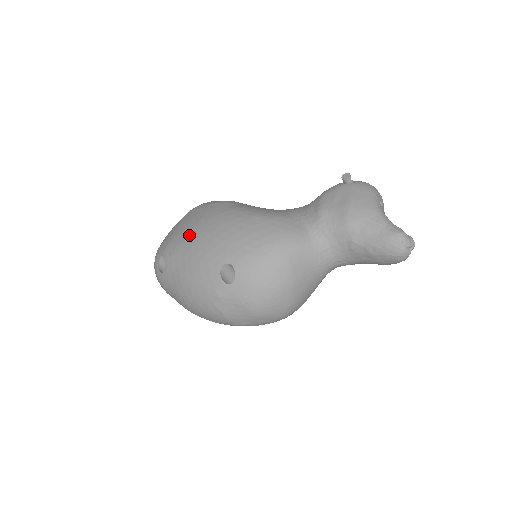
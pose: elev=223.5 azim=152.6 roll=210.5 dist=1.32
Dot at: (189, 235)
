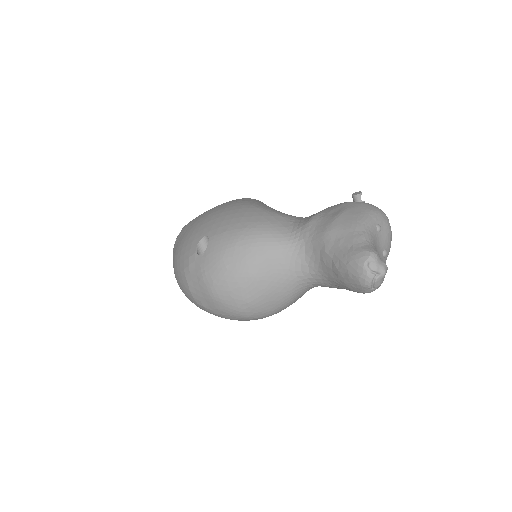
Dot at: (204, 213)
